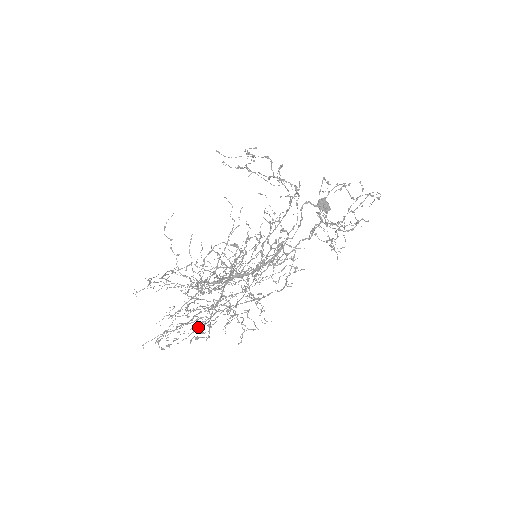
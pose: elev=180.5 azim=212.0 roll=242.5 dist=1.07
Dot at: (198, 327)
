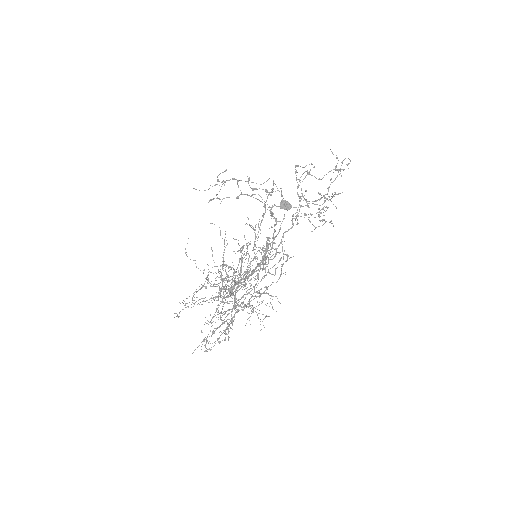
Dot at: (226, 329)
